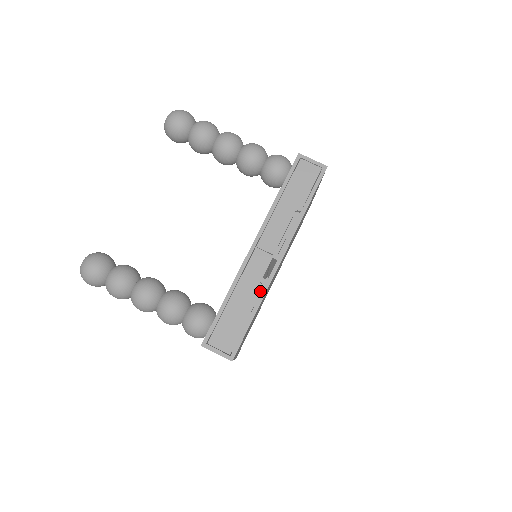
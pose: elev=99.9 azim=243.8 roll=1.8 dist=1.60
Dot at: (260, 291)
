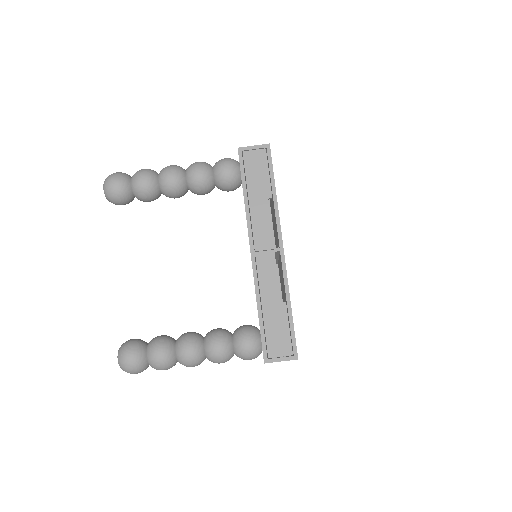
Dot at: occluded
